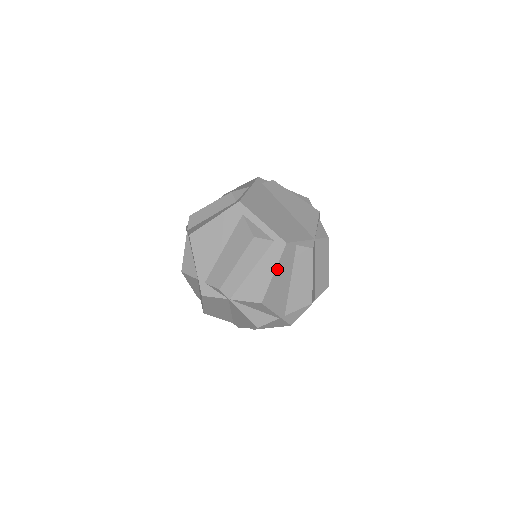
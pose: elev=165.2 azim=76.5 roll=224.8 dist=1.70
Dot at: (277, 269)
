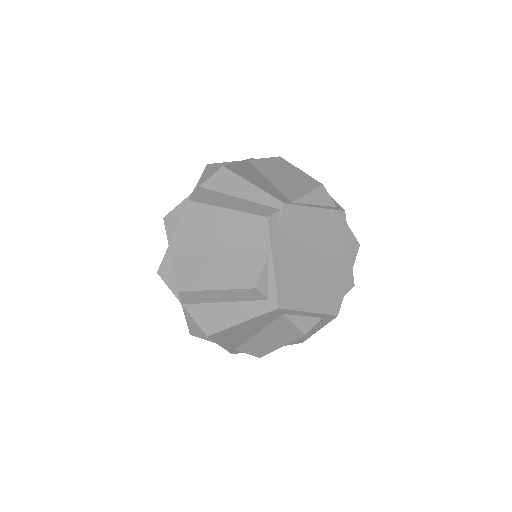
Dot at: (322, 326)
